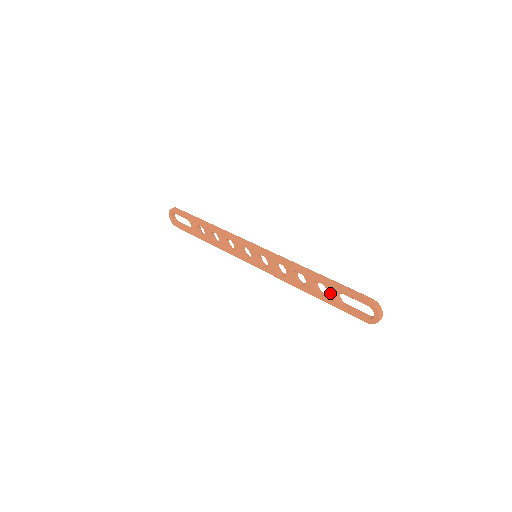
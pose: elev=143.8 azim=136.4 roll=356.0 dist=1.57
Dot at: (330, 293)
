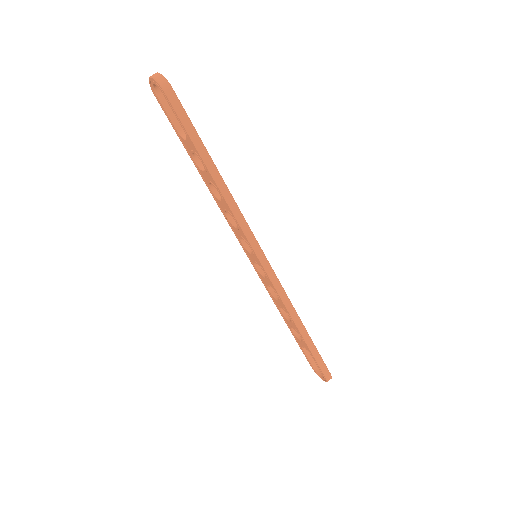
Dot at: (302, 343)
